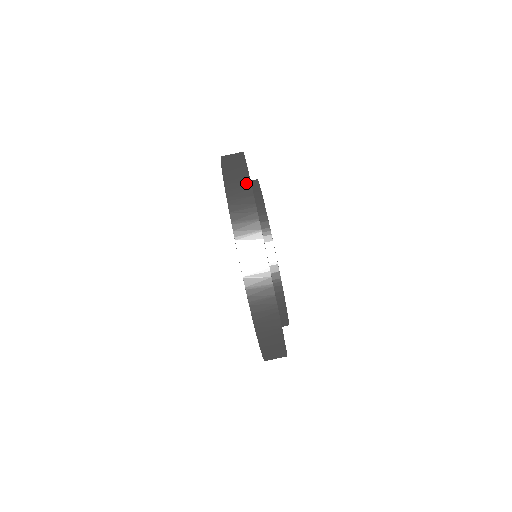
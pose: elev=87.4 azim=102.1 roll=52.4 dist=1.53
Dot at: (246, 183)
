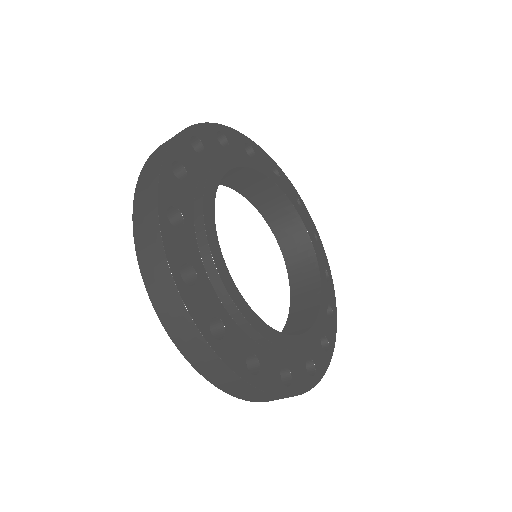
Dot at: (244, 386)
